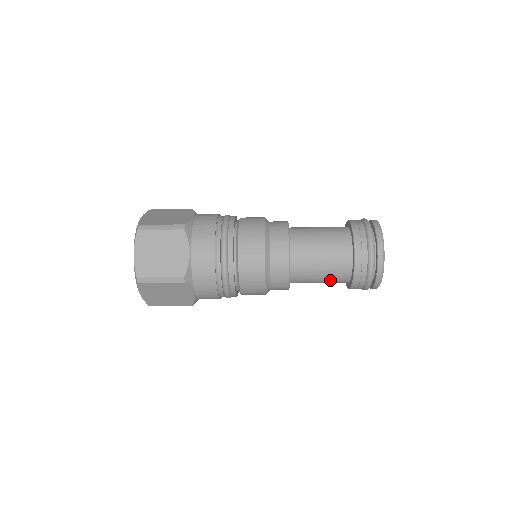
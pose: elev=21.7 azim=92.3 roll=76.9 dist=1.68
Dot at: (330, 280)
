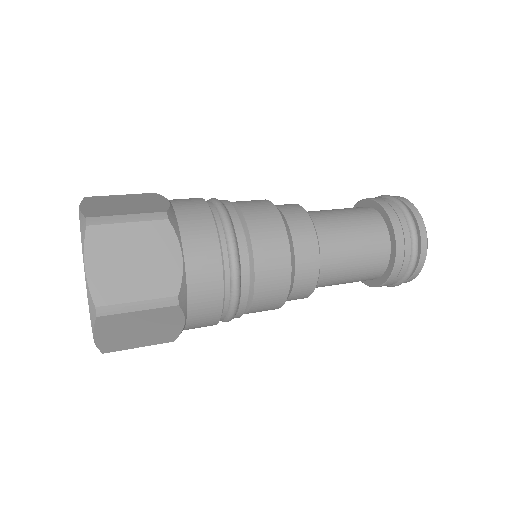
Dot at: (359, 278)
